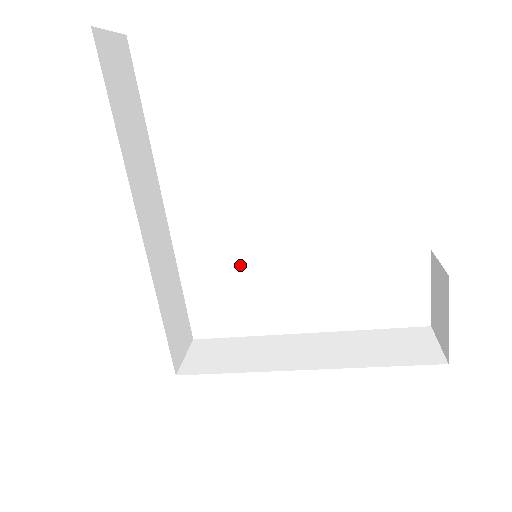
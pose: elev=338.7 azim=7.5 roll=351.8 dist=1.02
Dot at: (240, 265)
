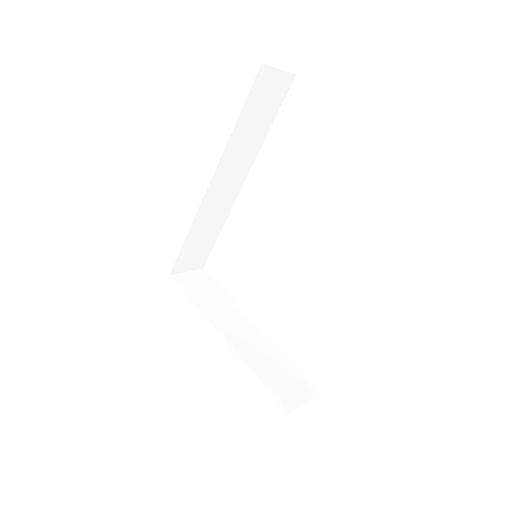
Dot at: (254, 253)
